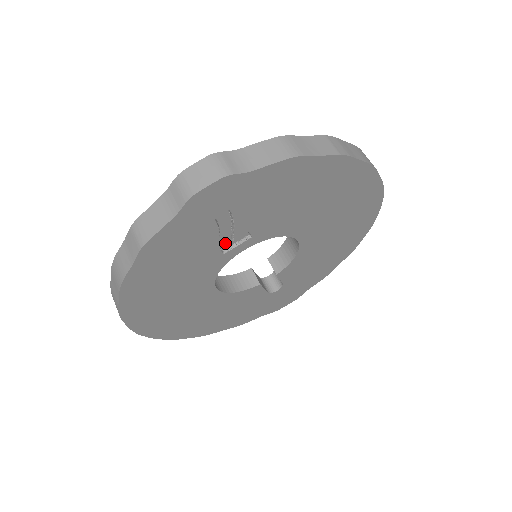
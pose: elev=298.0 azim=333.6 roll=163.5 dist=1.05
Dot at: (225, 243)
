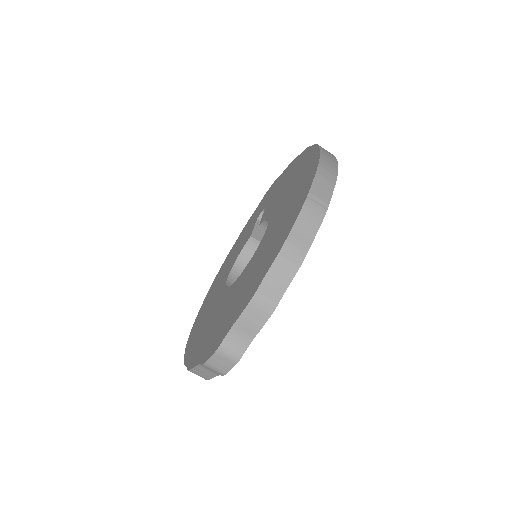
Dot at: occluded
